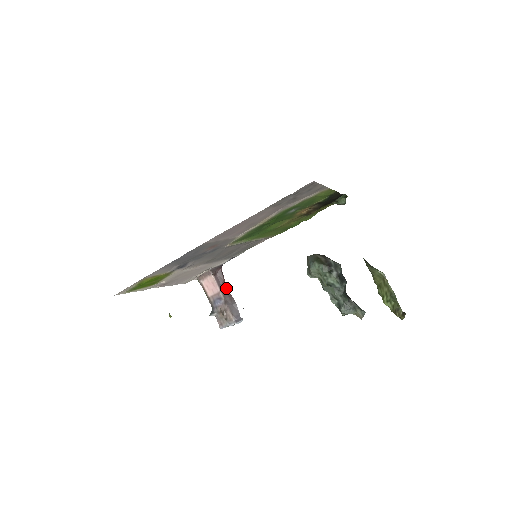
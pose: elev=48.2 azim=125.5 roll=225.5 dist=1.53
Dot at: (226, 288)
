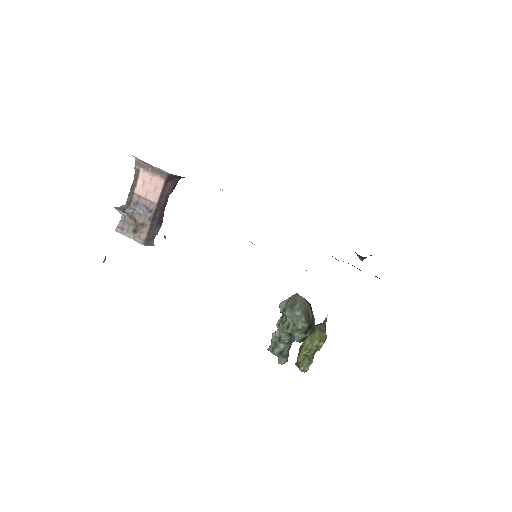
Dot at: (165, 203)
